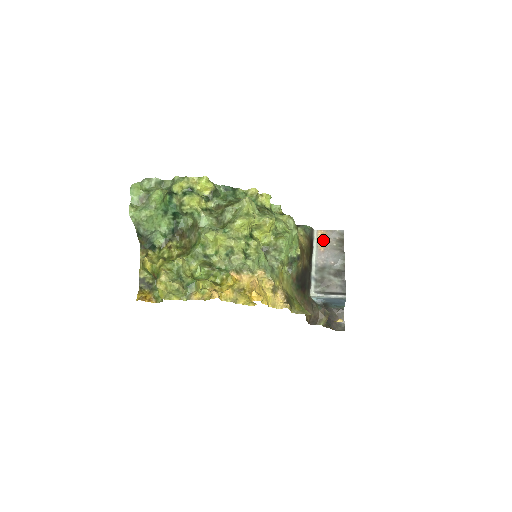
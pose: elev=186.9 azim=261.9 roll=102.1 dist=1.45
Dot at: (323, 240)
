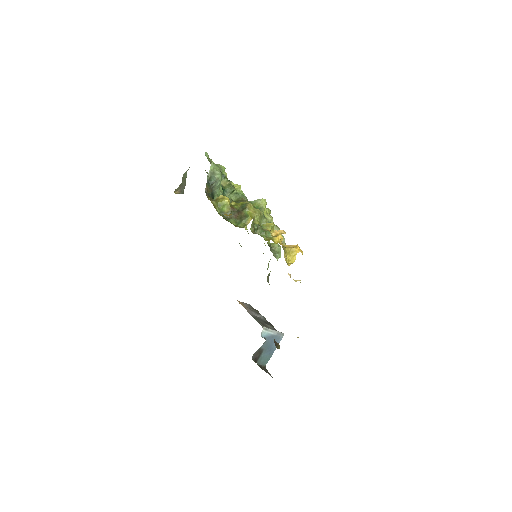
Dot at: (243, 305)
